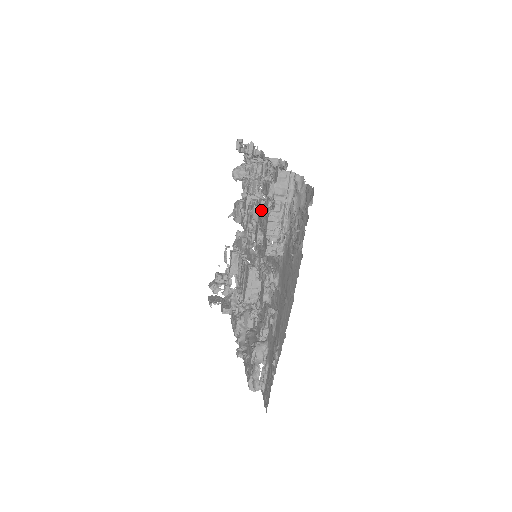
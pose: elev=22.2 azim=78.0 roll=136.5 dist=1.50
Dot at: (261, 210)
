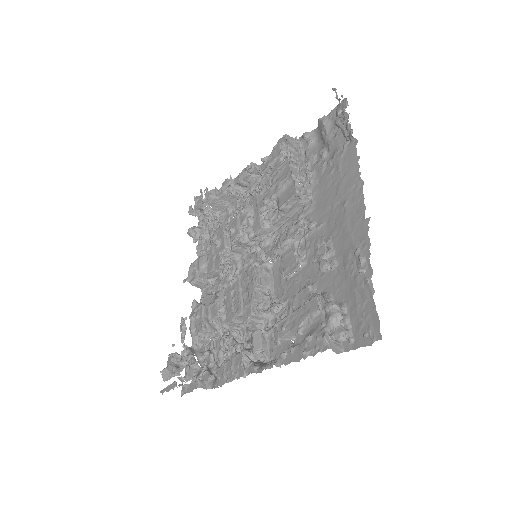
Dot at: (258, 200)
